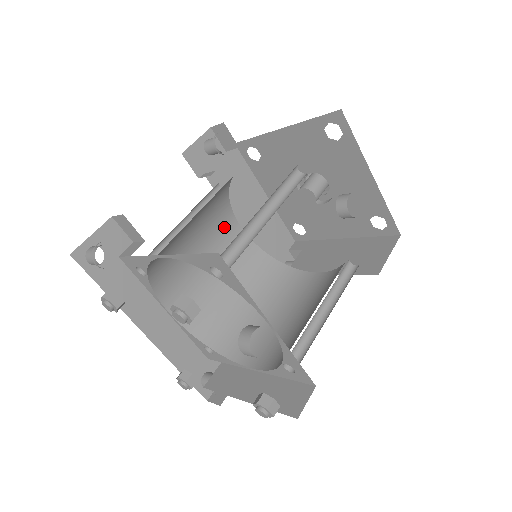
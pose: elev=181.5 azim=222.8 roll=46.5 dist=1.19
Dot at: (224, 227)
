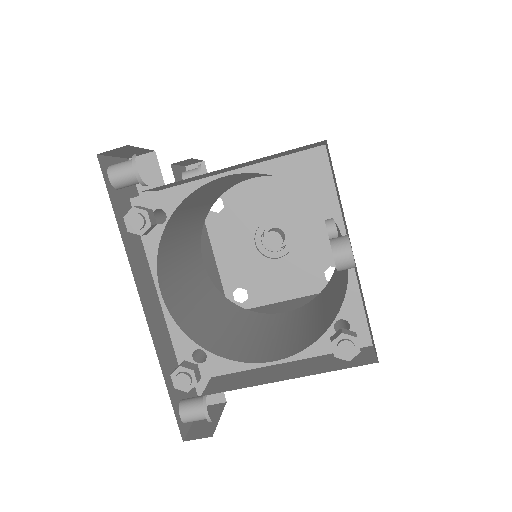
Dot at: (195, 250)
